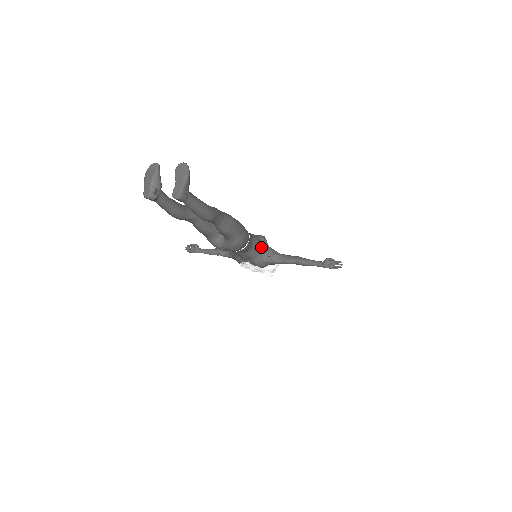
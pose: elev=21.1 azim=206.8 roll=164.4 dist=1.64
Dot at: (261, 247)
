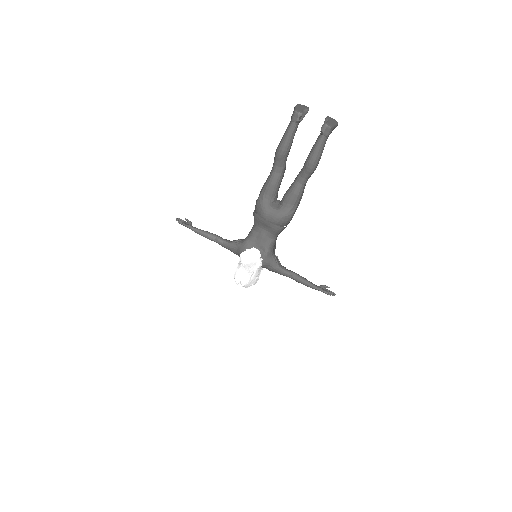
Dot at: (274, 247)
